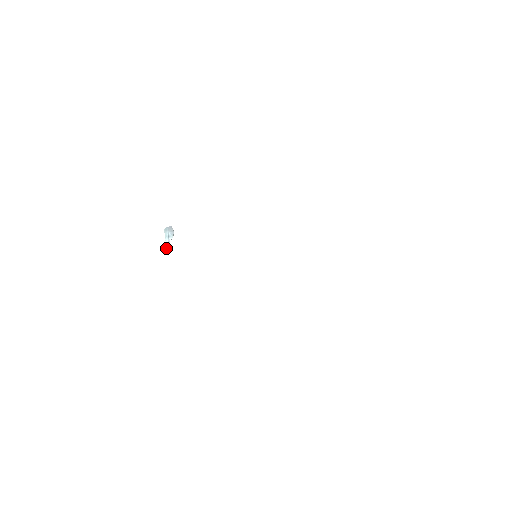
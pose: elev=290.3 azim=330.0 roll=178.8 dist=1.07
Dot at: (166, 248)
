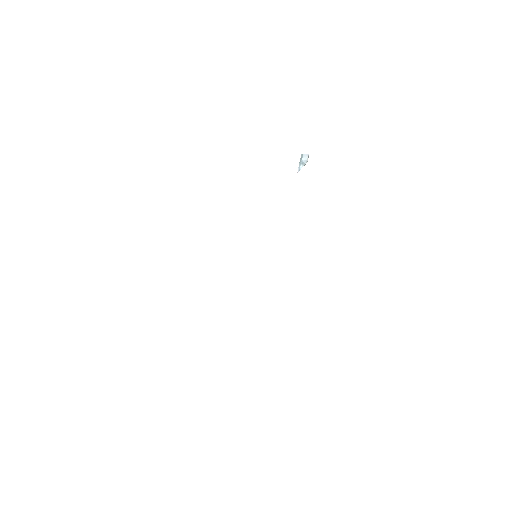
Dot at: (297, 172)
